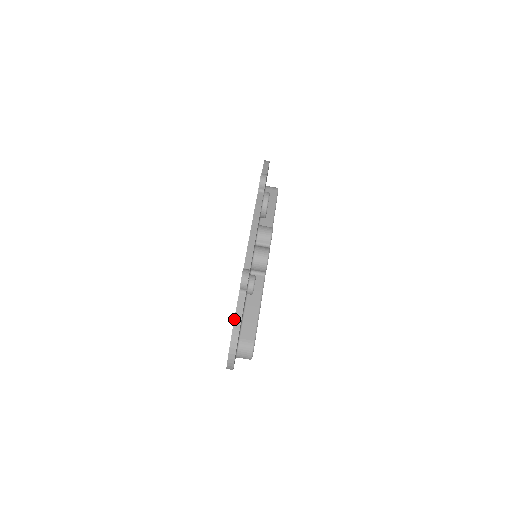
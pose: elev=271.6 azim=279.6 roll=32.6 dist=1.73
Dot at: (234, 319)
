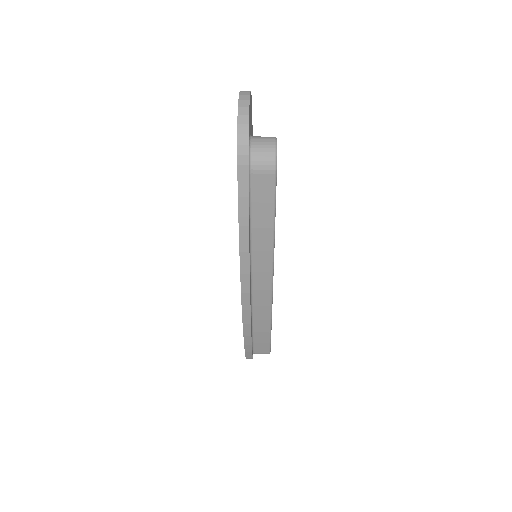
Dot at: occluded
